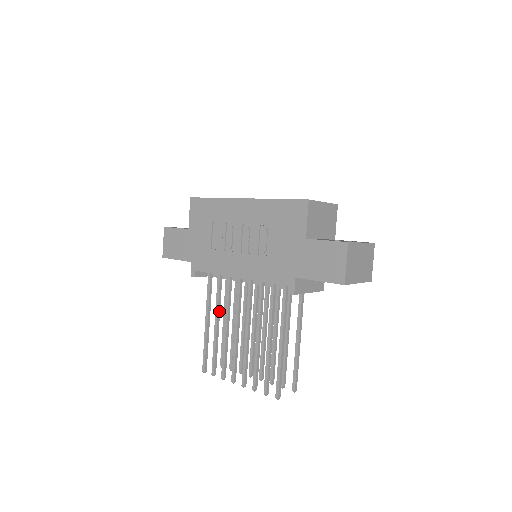
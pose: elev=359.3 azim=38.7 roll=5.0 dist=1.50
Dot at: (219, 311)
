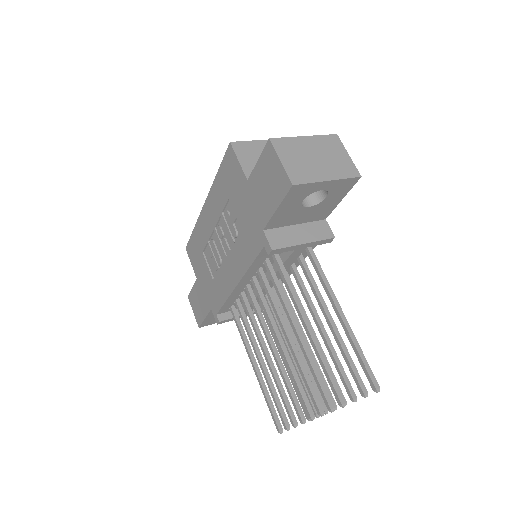
Dot at: (255, 344)
